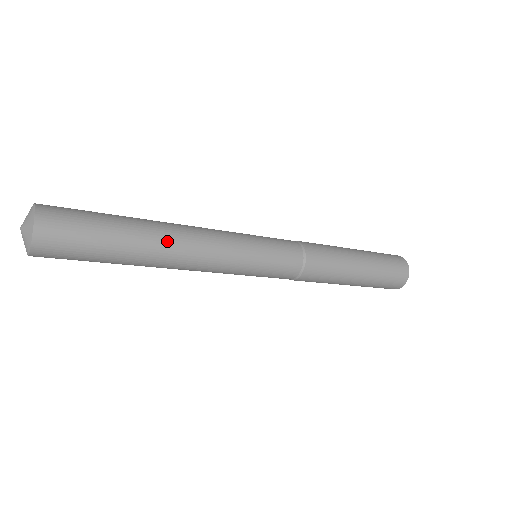
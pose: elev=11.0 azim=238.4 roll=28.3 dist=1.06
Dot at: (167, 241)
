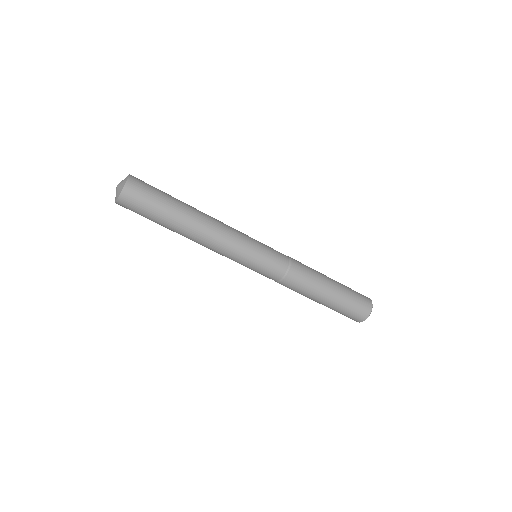
Dot at: (198, 222)
